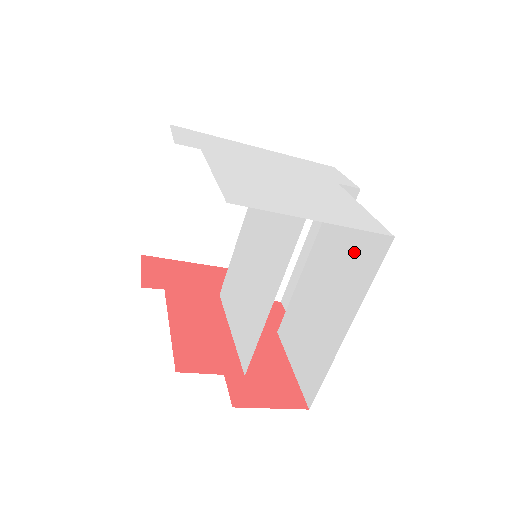
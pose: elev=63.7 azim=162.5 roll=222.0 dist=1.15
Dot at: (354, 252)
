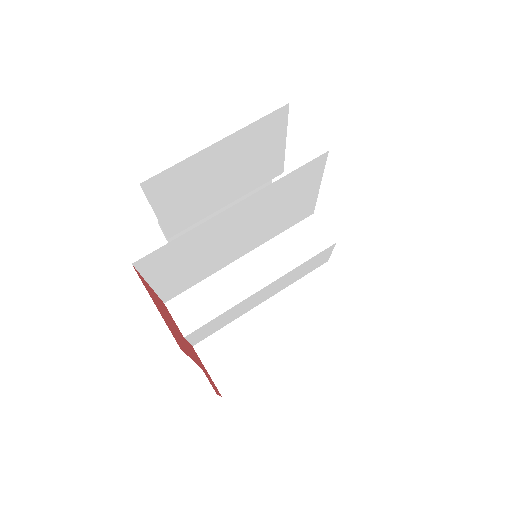
Dot at: occluded
